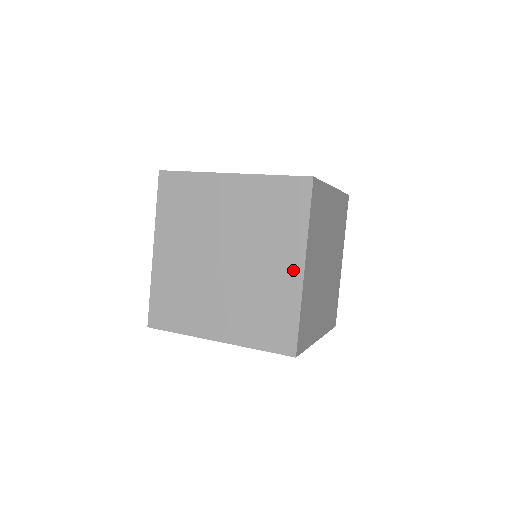
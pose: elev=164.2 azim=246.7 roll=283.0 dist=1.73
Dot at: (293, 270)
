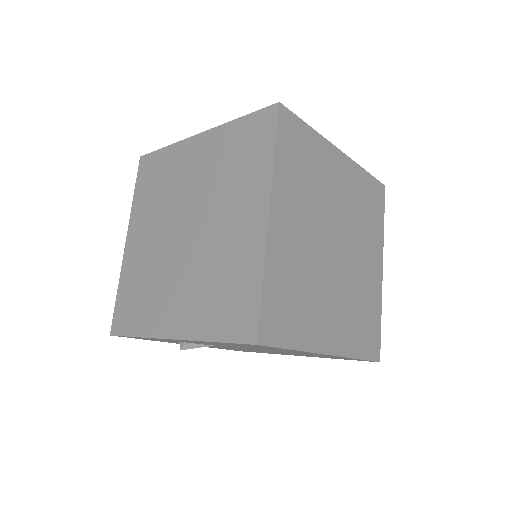
Dot at: (256, 222)
